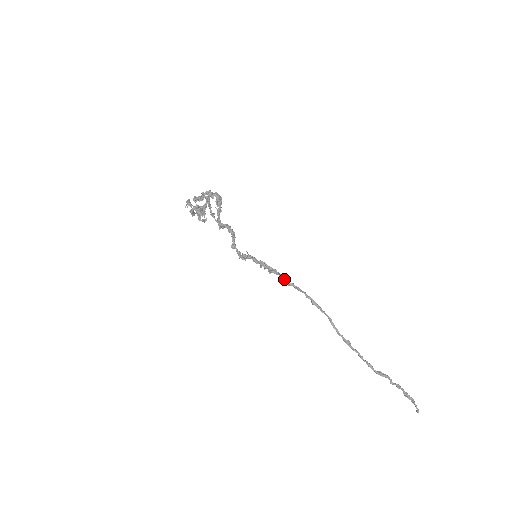
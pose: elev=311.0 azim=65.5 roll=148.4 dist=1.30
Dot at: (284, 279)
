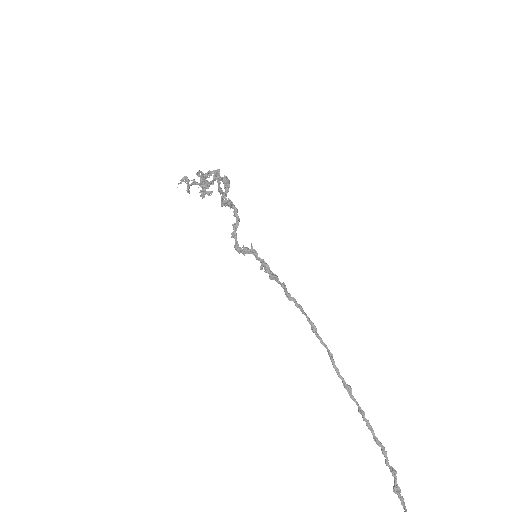
Dot at: occluded
